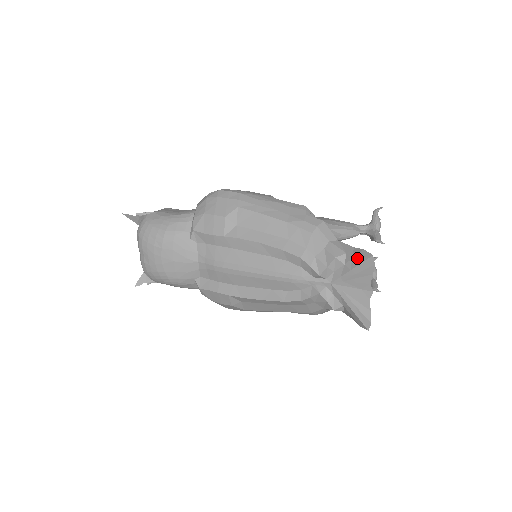
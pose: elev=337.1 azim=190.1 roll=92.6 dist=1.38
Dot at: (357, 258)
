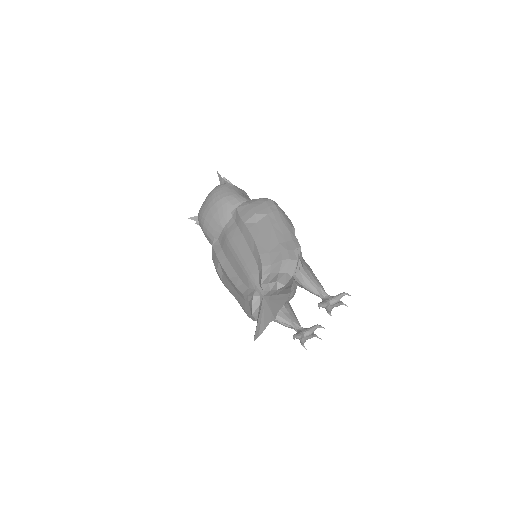
Dot at: (284, 290)
